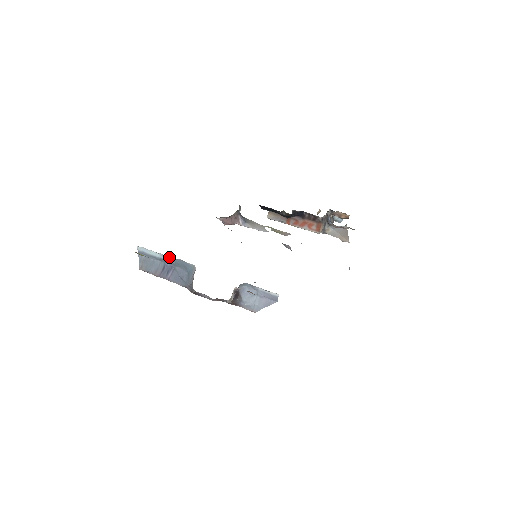
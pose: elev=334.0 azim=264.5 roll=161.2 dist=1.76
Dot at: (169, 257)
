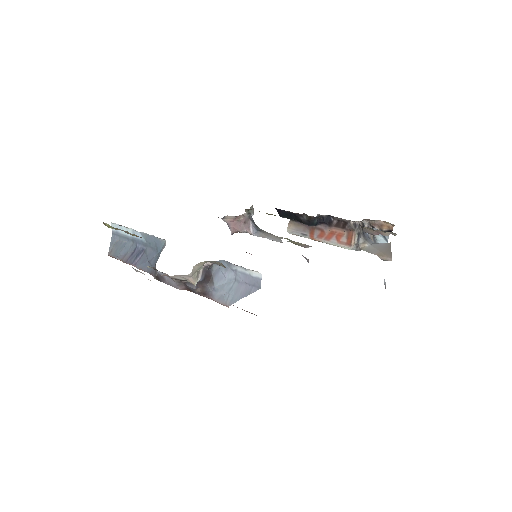
Dot at: (141, 233)
